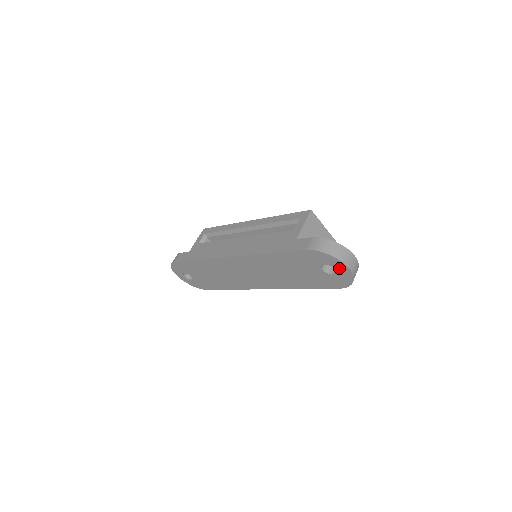
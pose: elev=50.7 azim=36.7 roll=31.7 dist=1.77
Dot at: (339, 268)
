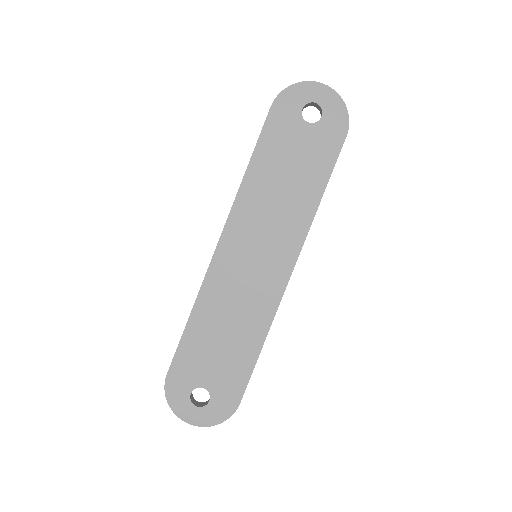
Dot at: (316, 96)
